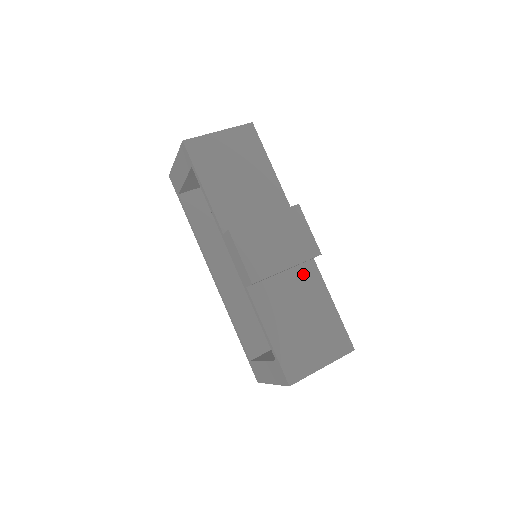
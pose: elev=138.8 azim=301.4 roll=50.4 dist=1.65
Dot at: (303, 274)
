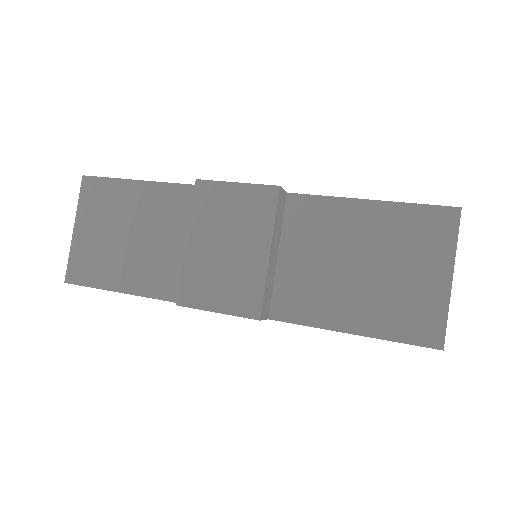
Dot at: (299, 224)
